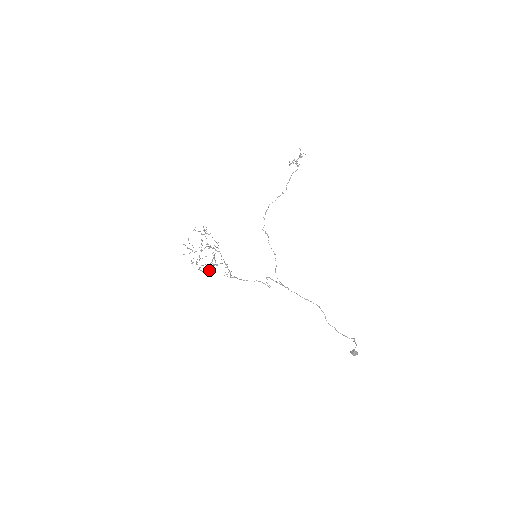
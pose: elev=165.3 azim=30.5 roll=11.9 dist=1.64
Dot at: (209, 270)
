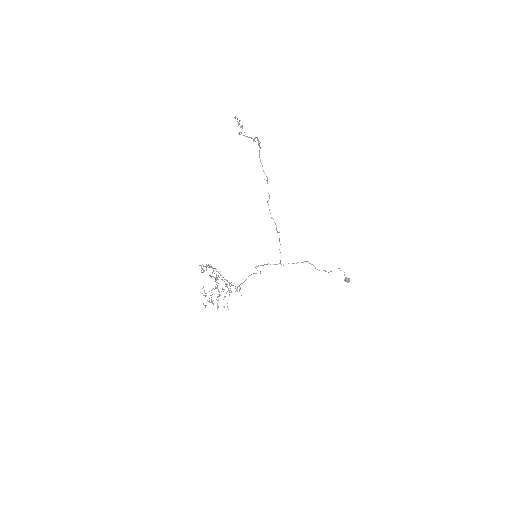
Dot at: occluded
